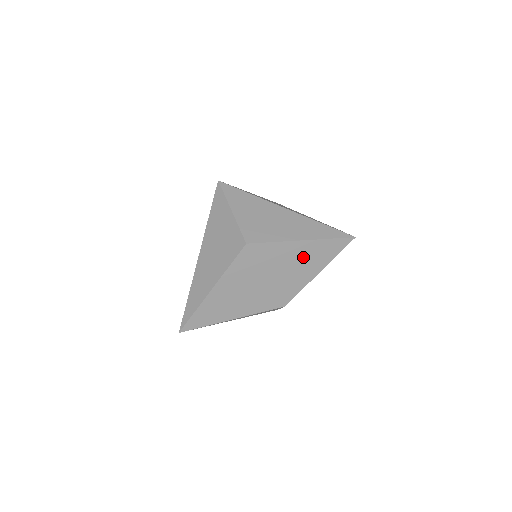
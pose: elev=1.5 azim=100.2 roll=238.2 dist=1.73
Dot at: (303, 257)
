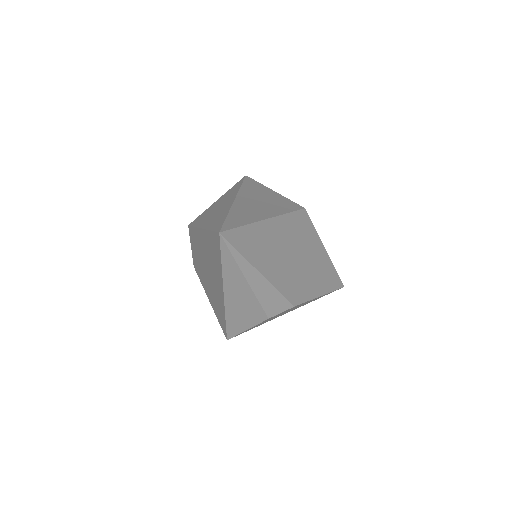
Dot at: (321, 267)
